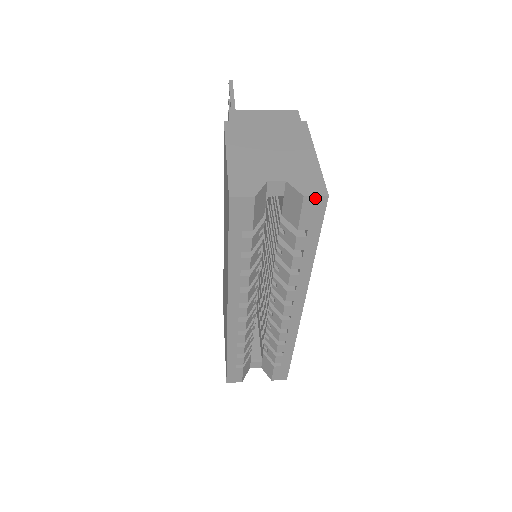
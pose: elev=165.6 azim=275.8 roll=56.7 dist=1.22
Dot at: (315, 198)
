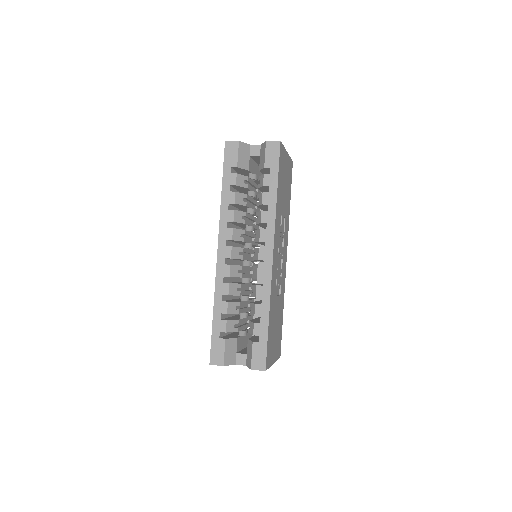
Dot at: (273, 142)
